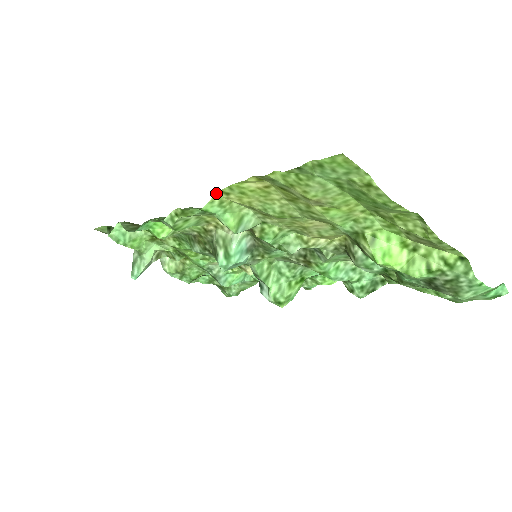
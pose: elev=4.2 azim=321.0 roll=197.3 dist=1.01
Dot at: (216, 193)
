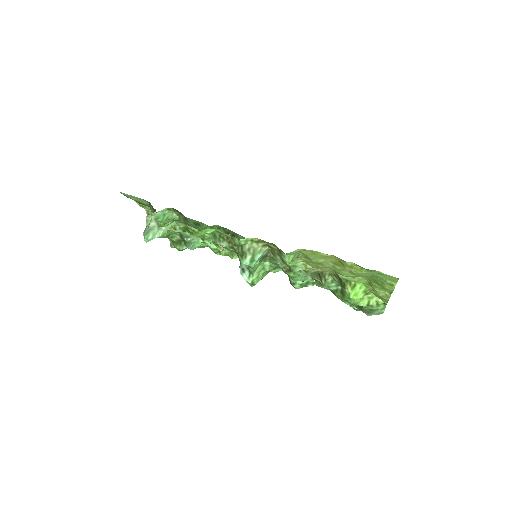
Dot at: occluded
